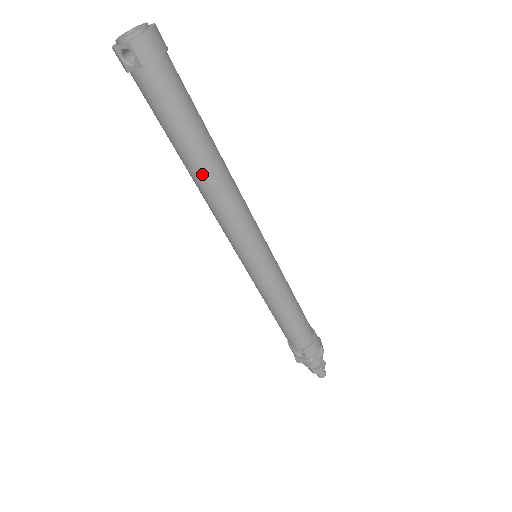
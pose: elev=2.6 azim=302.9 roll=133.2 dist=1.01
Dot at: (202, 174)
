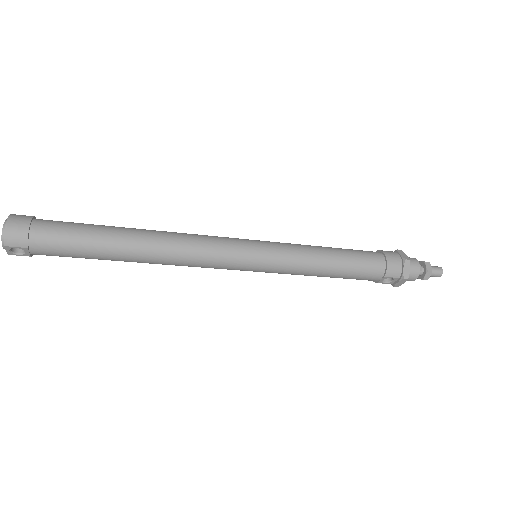
Dot at: (141, 257)
